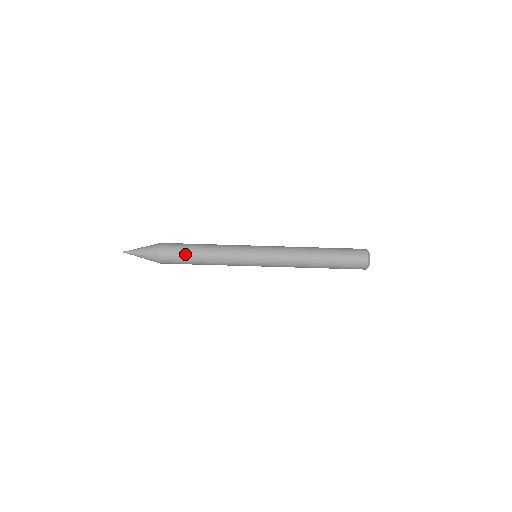
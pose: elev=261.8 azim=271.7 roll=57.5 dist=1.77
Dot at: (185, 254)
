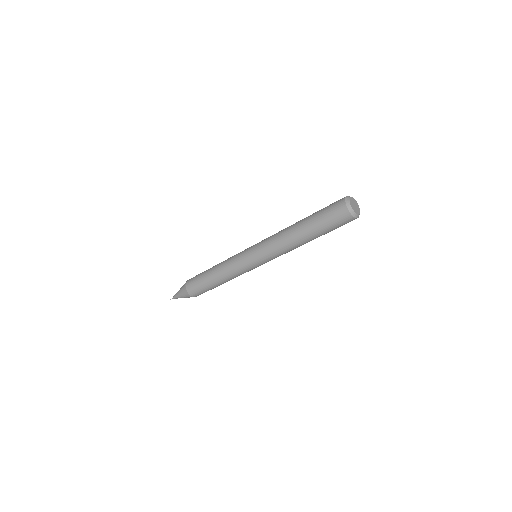
Dot at: occluded
